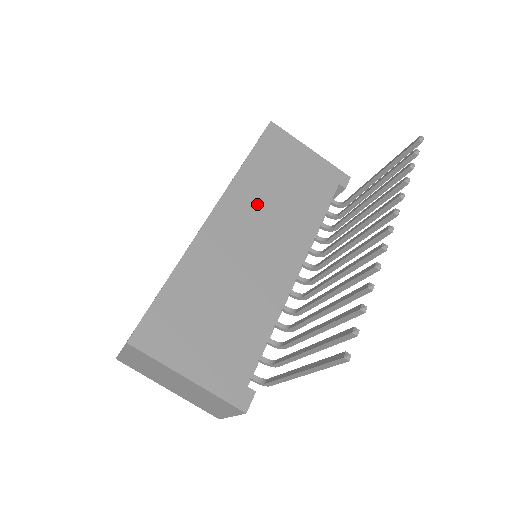
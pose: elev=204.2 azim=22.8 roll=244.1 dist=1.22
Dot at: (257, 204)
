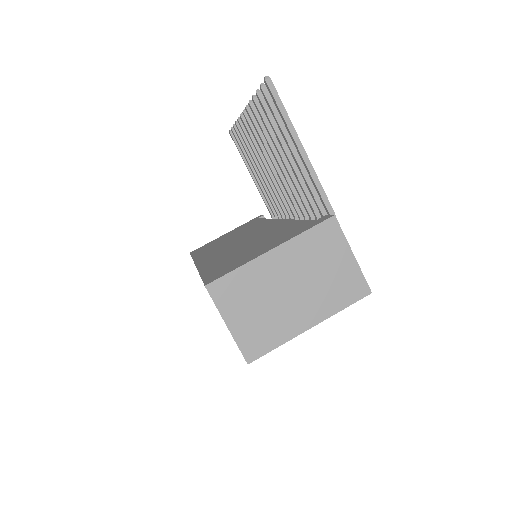
Dot at: occluded
